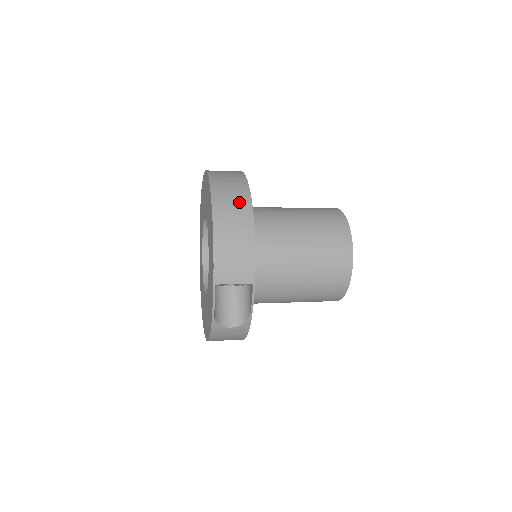
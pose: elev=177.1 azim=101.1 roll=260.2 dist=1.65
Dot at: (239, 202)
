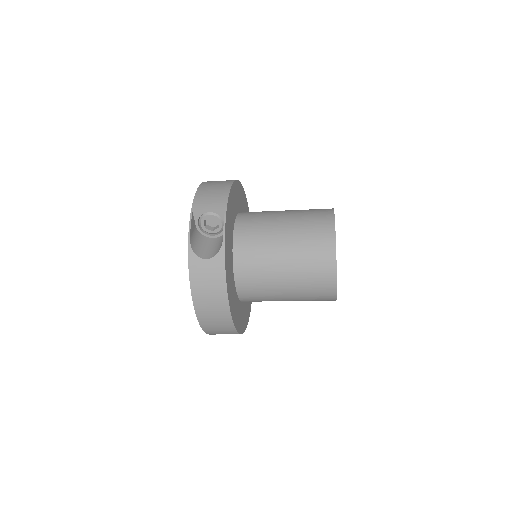
Dot at: occluded
